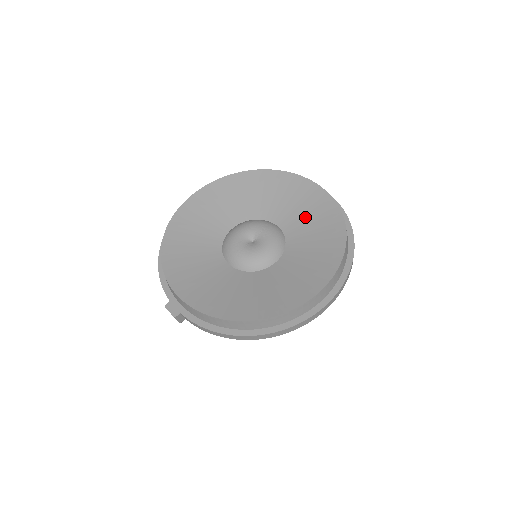
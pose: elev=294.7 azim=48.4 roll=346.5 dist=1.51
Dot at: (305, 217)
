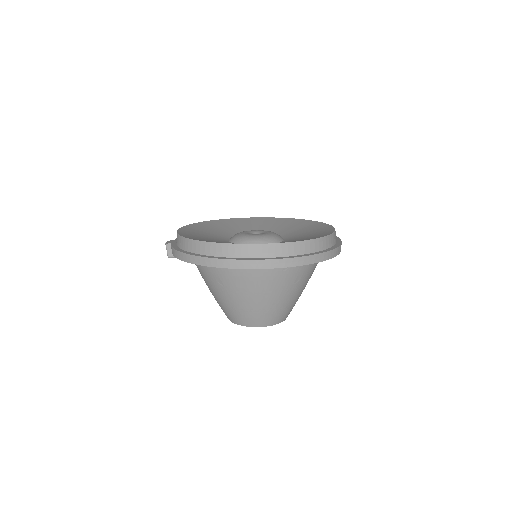
Dot at: (306, 236)
